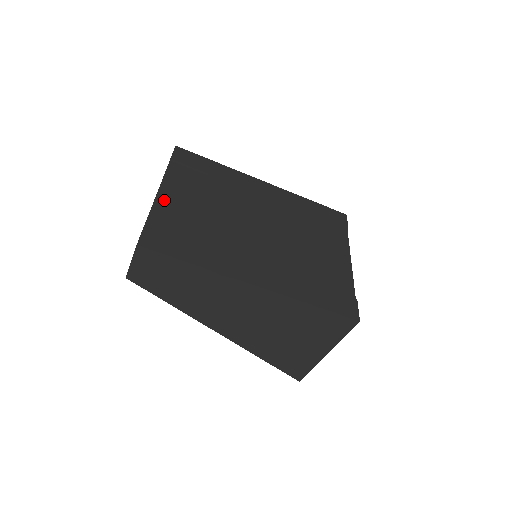
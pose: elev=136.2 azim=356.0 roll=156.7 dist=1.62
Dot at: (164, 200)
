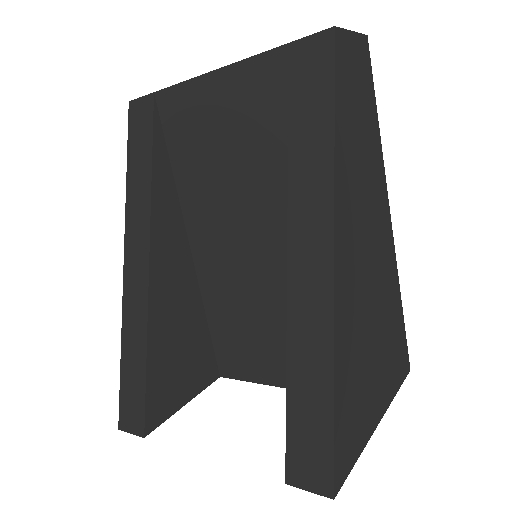
Dot at: occluded
